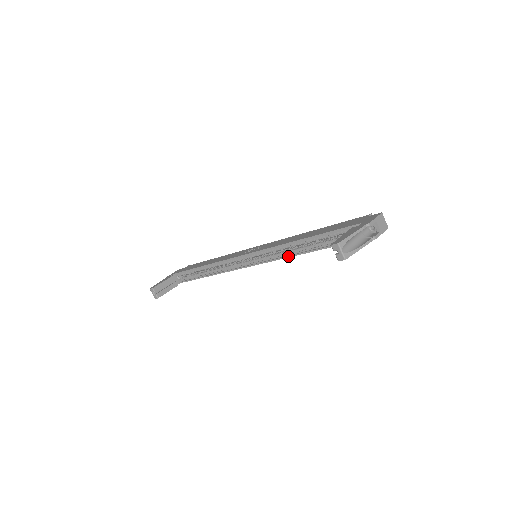
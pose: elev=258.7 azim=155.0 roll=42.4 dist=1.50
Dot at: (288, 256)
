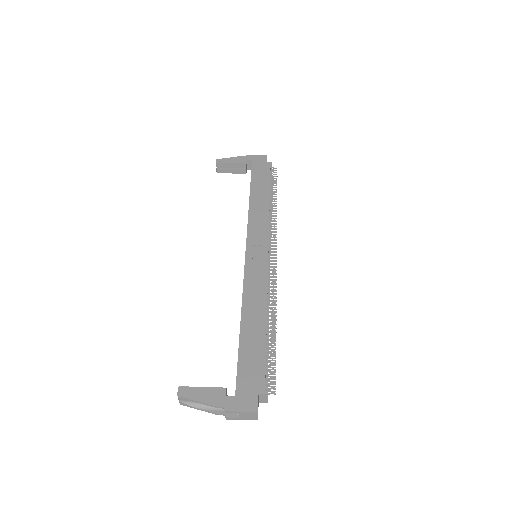
Dot at: occluded
